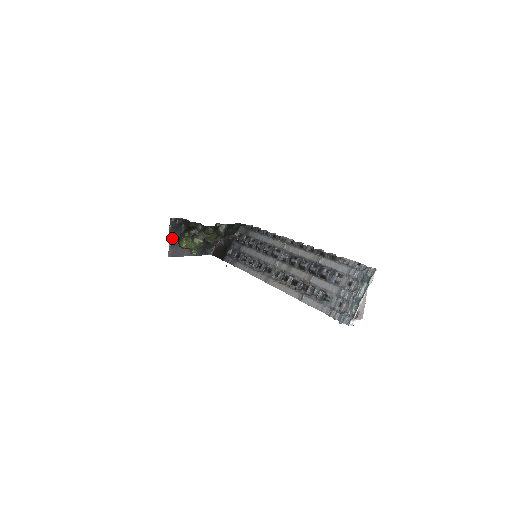
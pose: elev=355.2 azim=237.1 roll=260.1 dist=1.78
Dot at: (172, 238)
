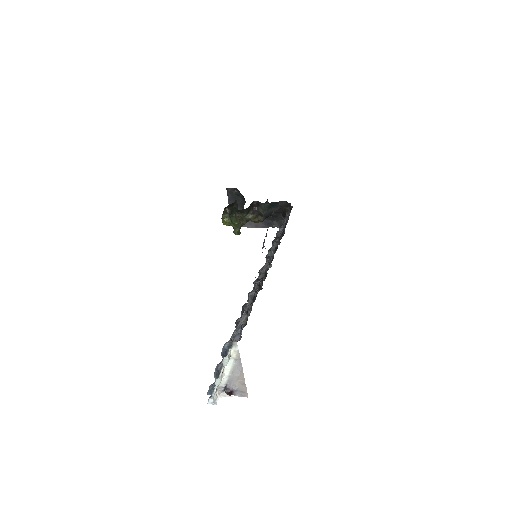
Dot at: occluded
